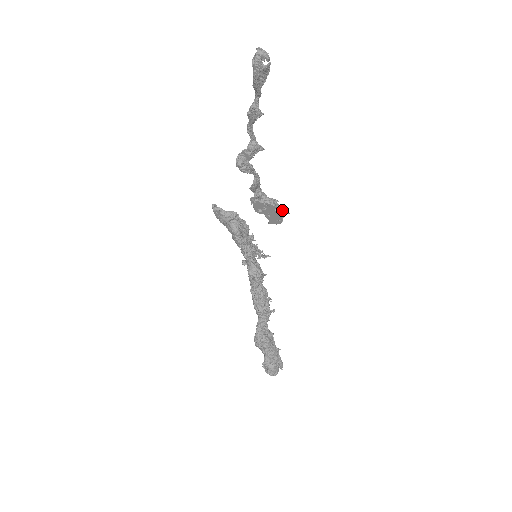
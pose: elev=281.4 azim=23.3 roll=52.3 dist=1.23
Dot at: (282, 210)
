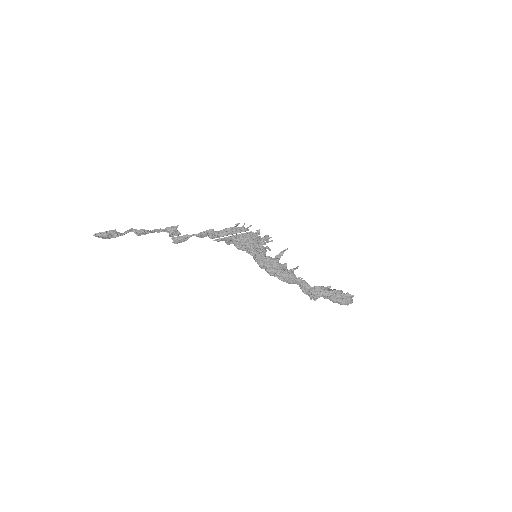
Dot at: (235, 229)
